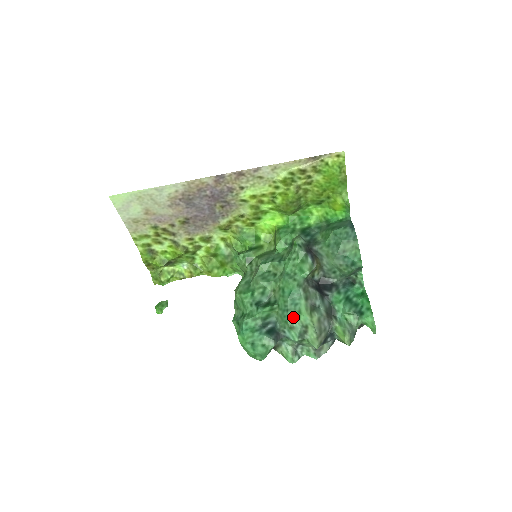
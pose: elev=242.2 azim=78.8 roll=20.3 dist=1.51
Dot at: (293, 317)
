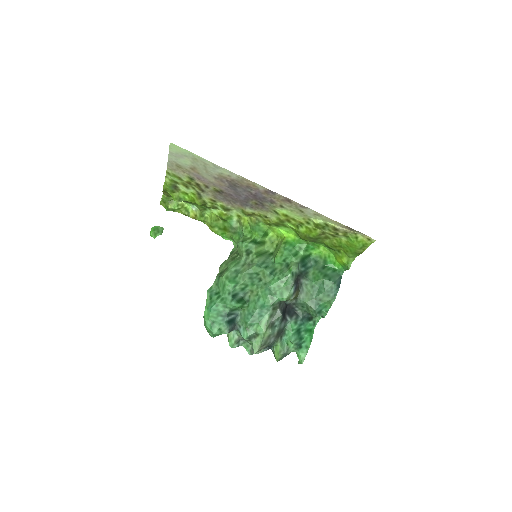
Dot at: (253, 323)
